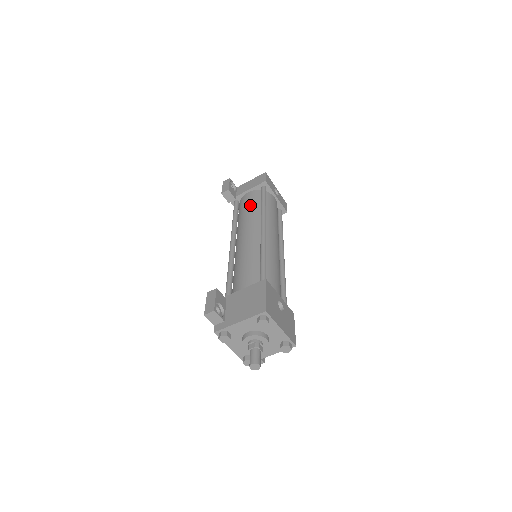
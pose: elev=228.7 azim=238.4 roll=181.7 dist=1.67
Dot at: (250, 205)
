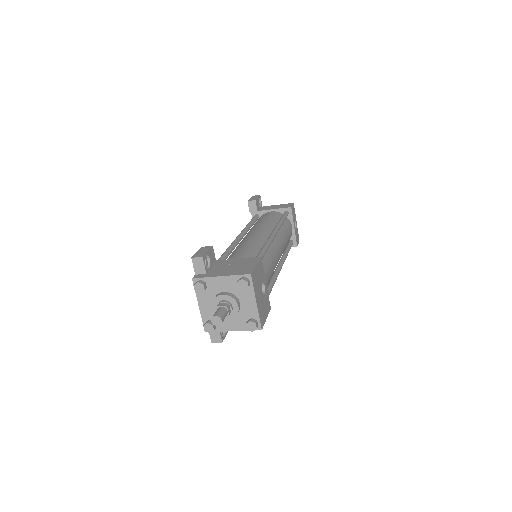
Dot at: (269, 218)
